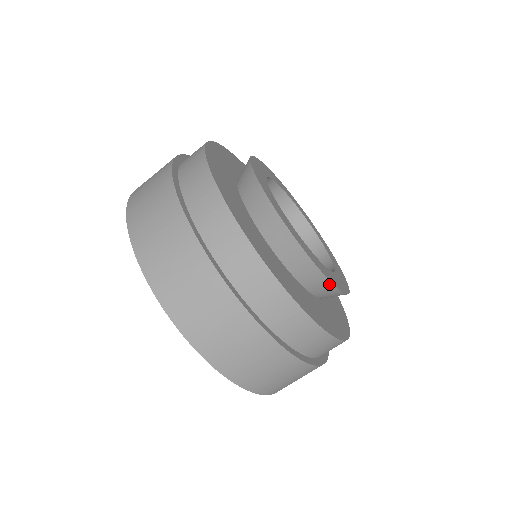
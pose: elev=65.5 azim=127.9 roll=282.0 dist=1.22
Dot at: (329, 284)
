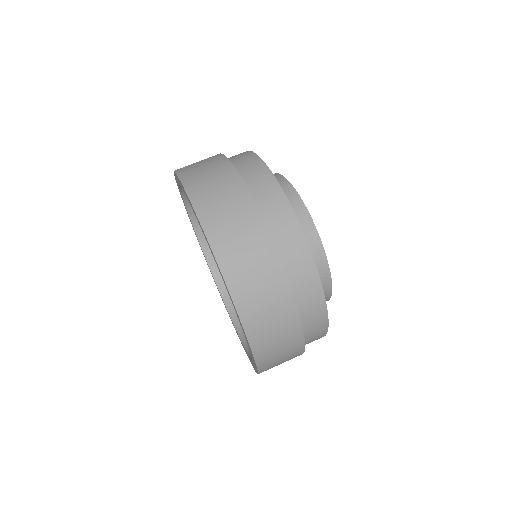
Dot at: (327, 271)
